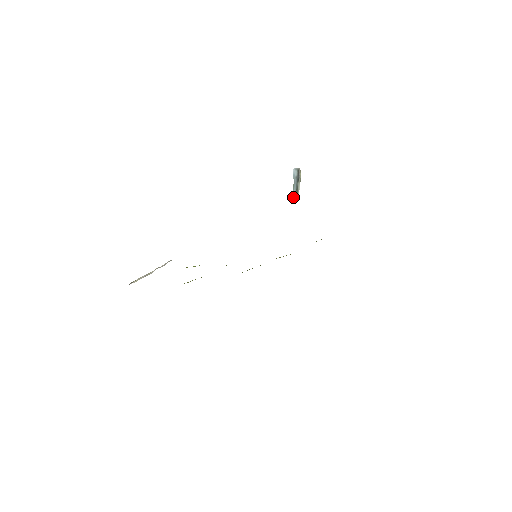
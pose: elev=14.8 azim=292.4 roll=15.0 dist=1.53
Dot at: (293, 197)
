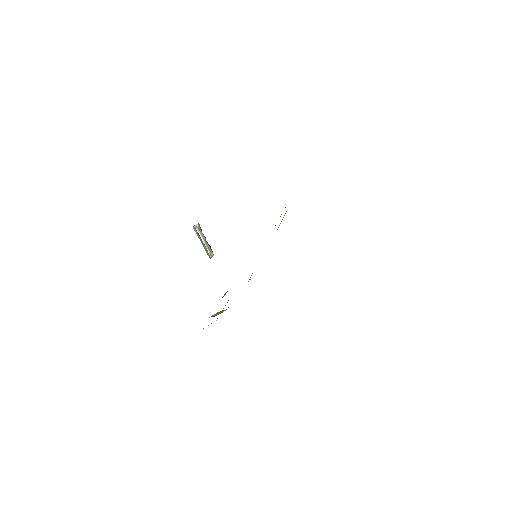
Dot at: (209, 256)
